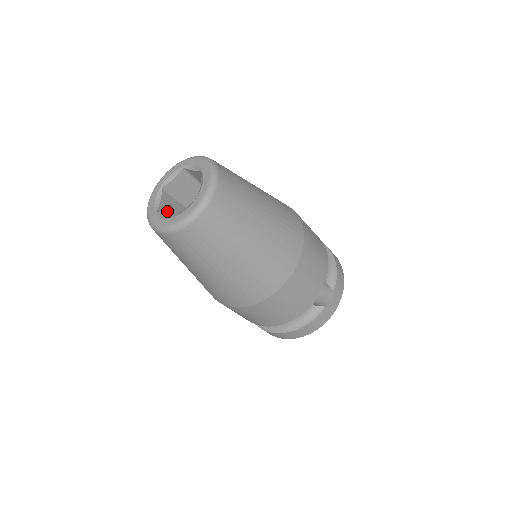
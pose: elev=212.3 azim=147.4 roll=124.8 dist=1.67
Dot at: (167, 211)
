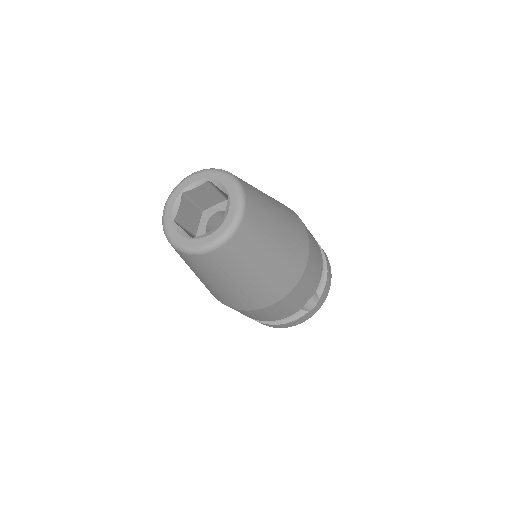
Dot at: (183, 218)
